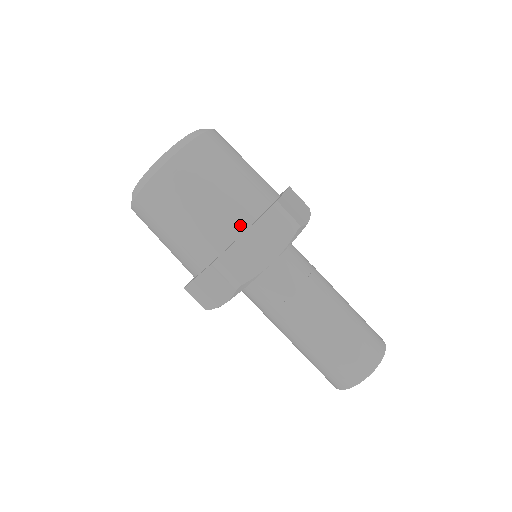
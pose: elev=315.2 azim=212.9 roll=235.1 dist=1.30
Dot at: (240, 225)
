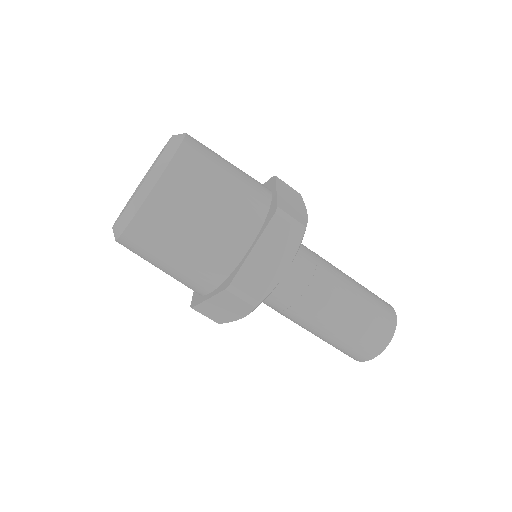
Dot at: (245, 241)
